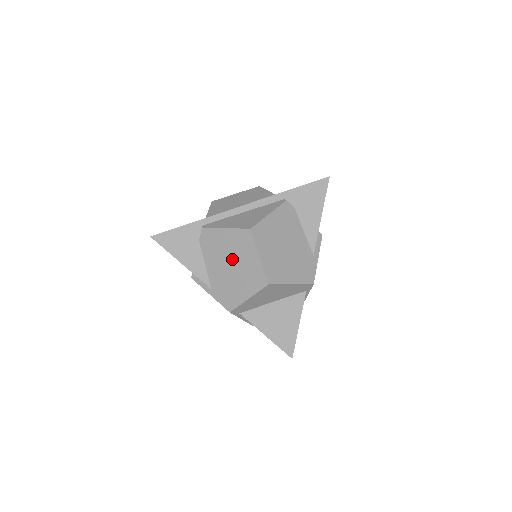
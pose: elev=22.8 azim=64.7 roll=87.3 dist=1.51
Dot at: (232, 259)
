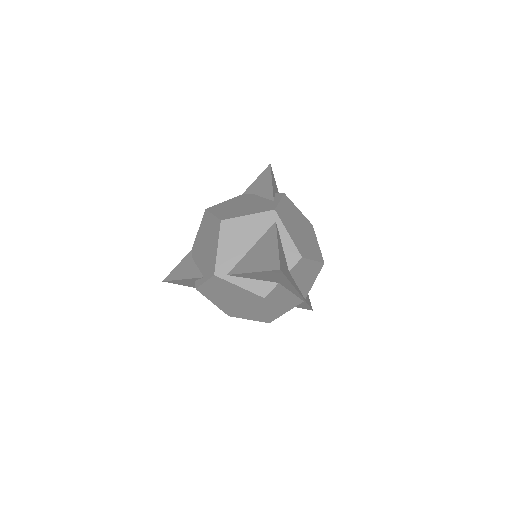
Dot at: (205, 240)
